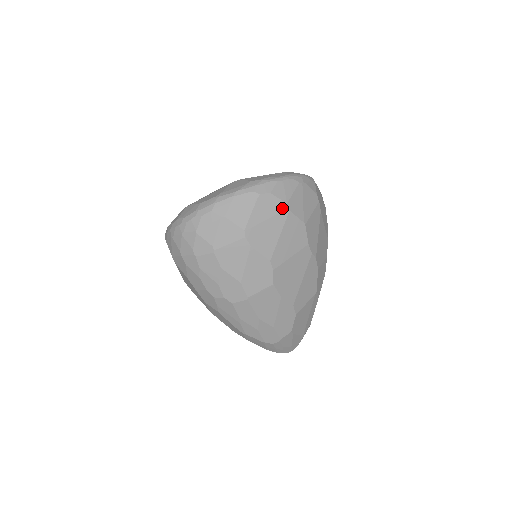
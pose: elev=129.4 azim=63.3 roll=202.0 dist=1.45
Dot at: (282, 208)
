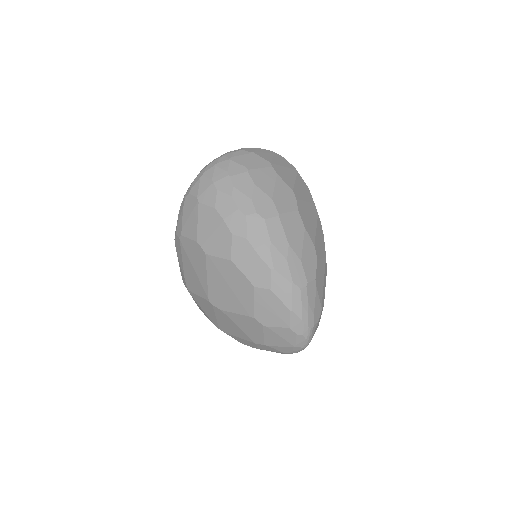
Dot at: (292, 168)
